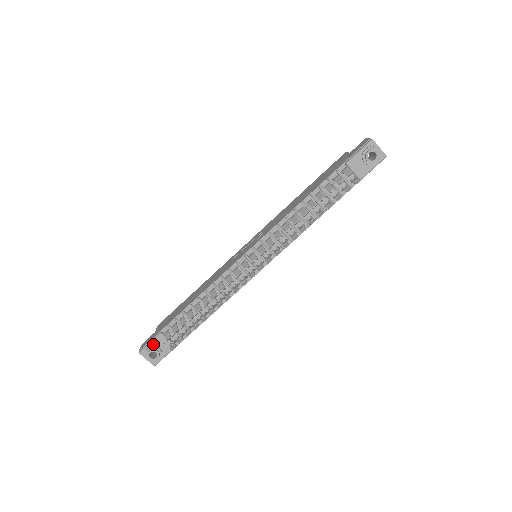
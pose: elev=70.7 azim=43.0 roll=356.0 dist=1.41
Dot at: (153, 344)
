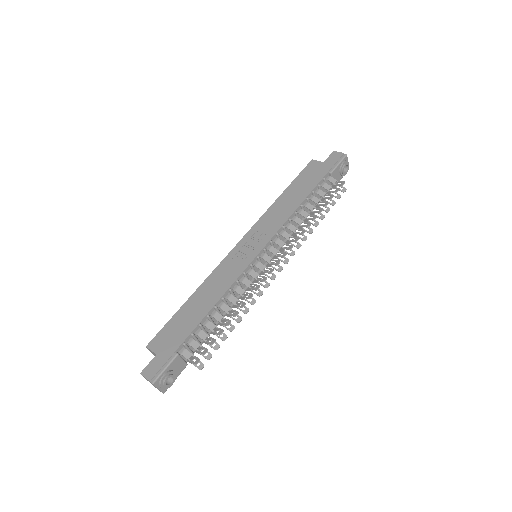
Dot at: (168, 368)
